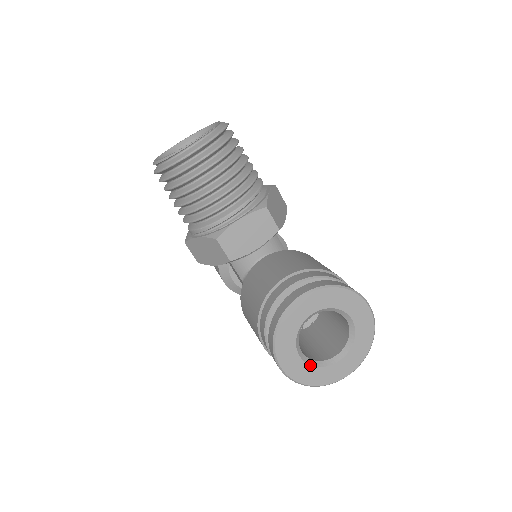
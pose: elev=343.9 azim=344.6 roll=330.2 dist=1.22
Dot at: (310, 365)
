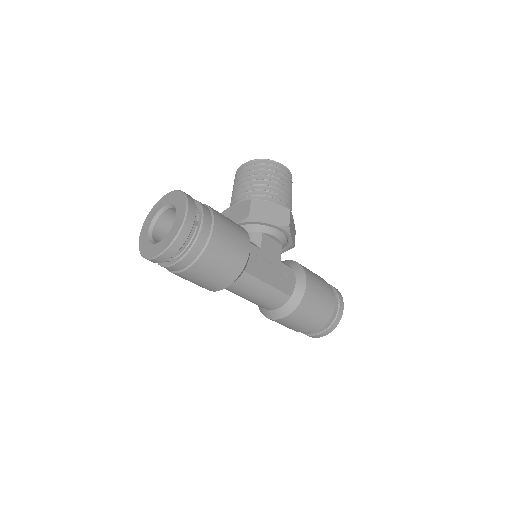
Dot at: (148, 239)
